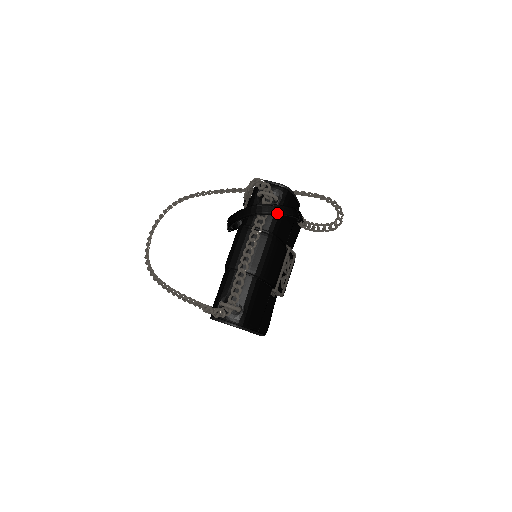
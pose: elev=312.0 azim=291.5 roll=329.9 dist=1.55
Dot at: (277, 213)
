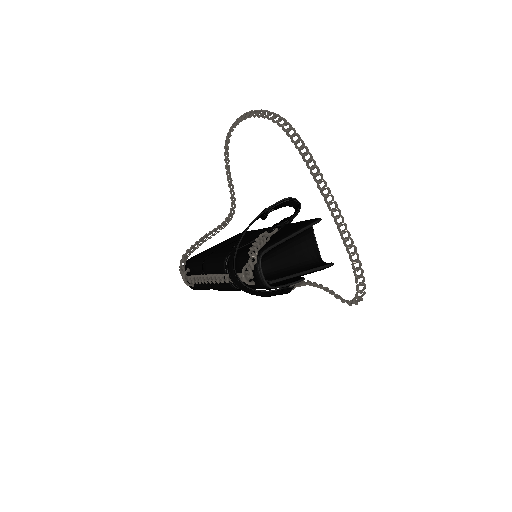
Dot at: (244, 290)
